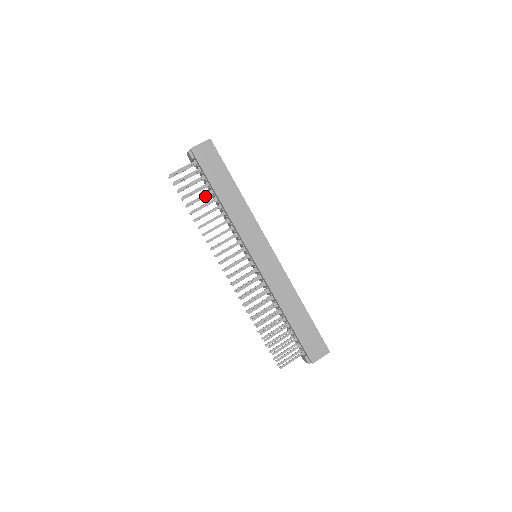
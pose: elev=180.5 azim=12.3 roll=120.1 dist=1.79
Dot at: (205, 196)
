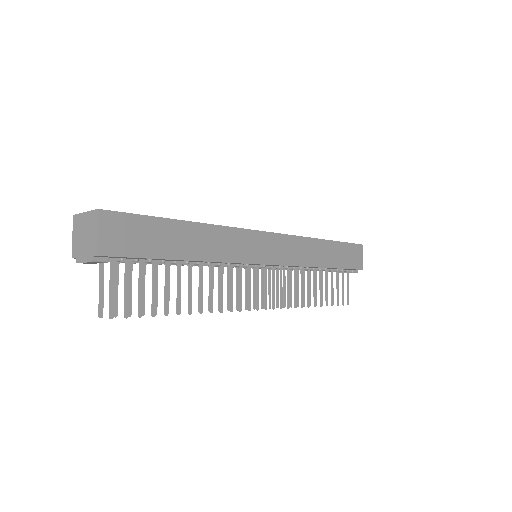
Dot at: (168, 277)
